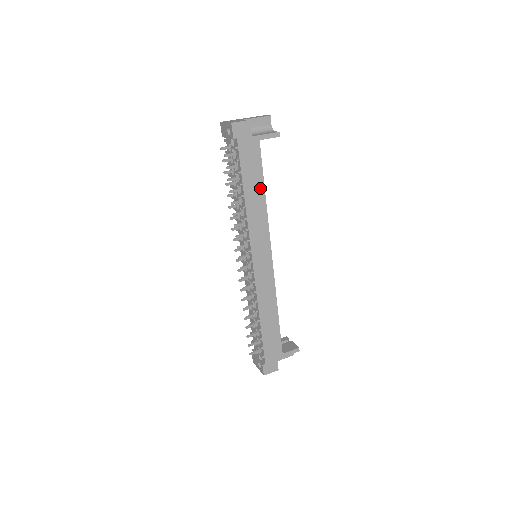
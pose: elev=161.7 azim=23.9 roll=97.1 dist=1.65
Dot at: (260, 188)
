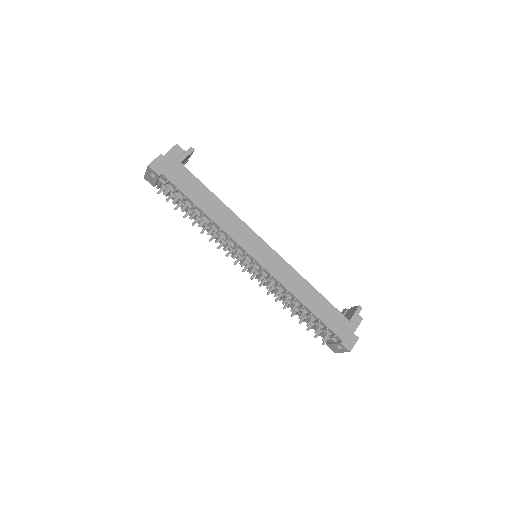
Dot at: (211, 198)
